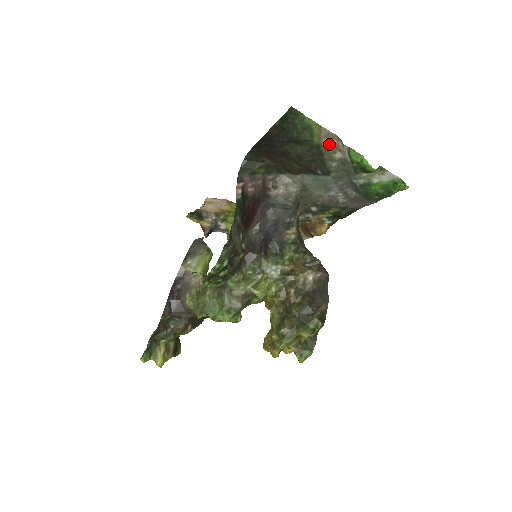
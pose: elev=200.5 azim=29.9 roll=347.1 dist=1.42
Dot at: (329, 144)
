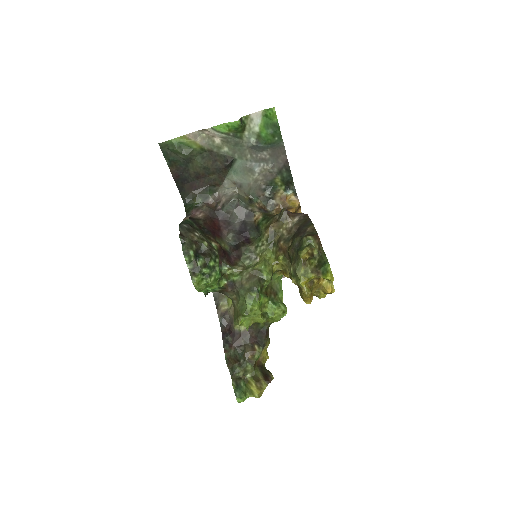
Dot at: (204, 140)
